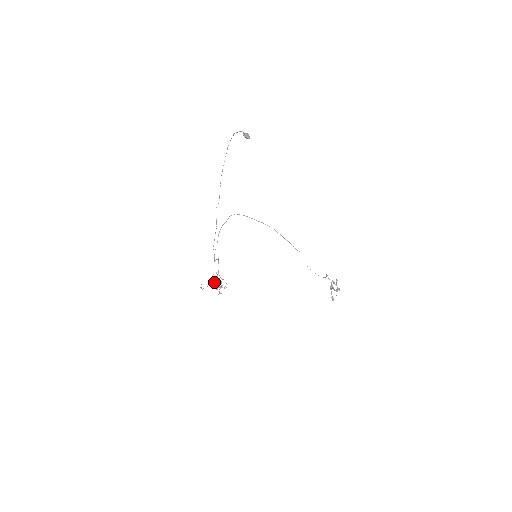
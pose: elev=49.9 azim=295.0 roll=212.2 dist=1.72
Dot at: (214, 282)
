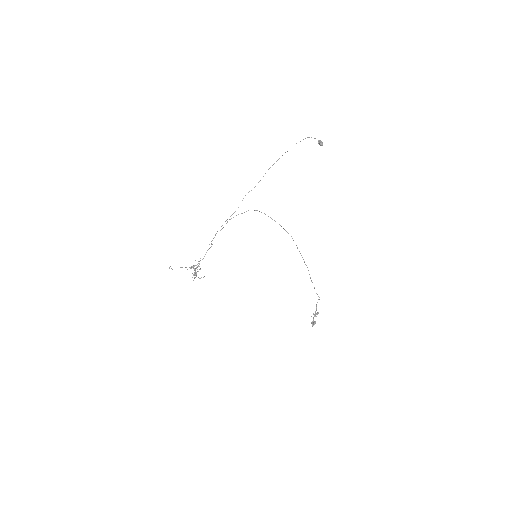
Dot at: (193, 266)
